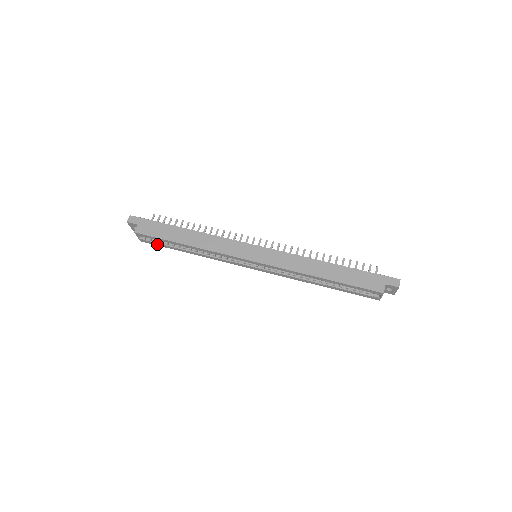
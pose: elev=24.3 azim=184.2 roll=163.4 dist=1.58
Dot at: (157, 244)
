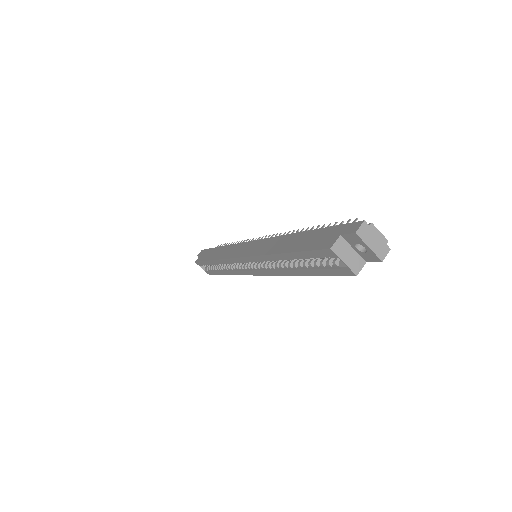
Dot at: (213, 273)
